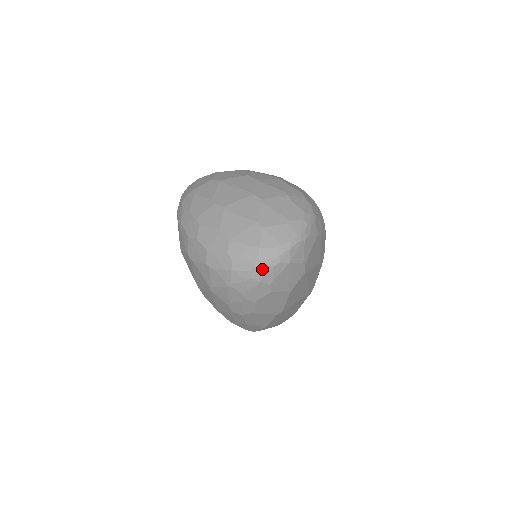
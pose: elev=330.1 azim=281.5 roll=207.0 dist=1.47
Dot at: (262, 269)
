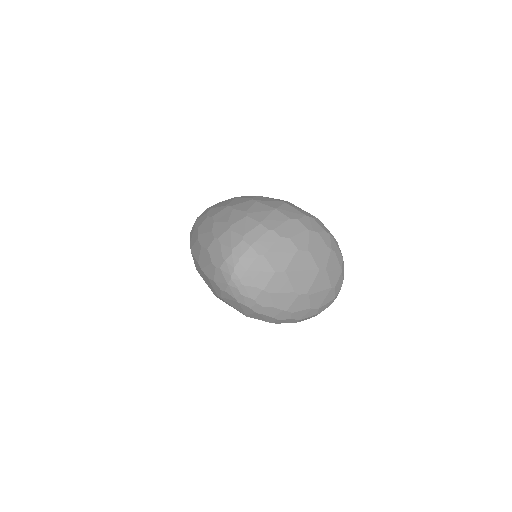
Dot at: occluded
